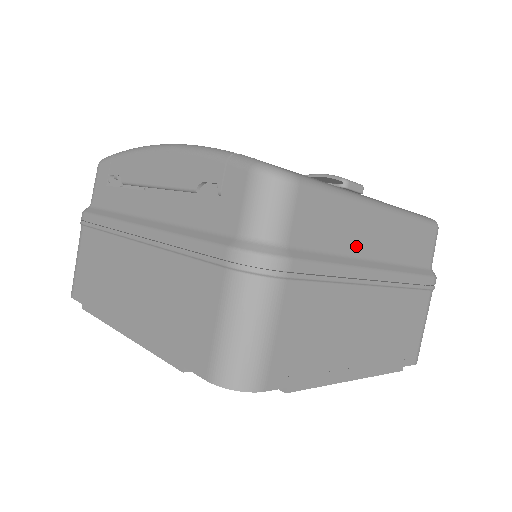
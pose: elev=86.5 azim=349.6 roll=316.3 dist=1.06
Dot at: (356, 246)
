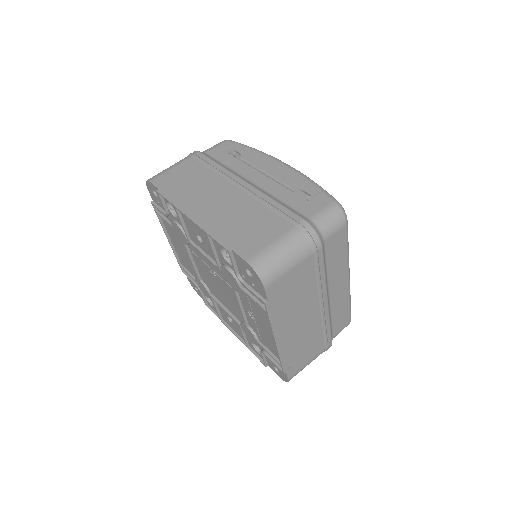
Dot at: (332, 280)
